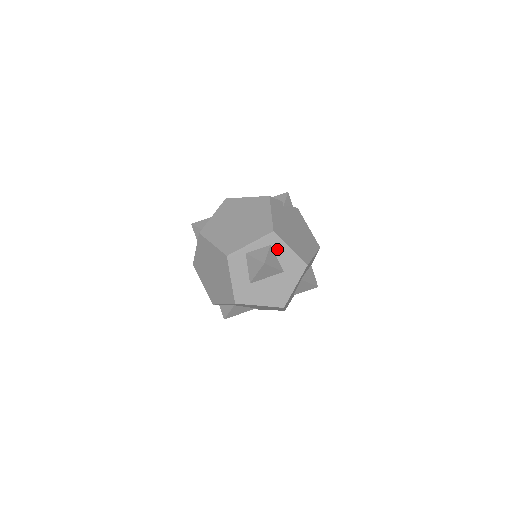
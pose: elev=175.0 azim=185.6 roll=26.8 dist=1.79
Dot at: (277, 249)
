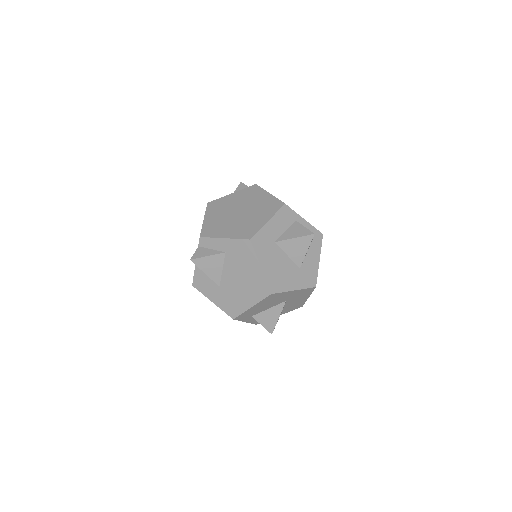
Dot at: (313, 248)
